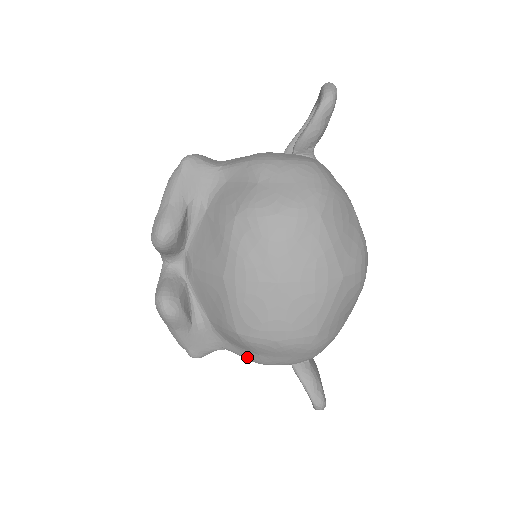
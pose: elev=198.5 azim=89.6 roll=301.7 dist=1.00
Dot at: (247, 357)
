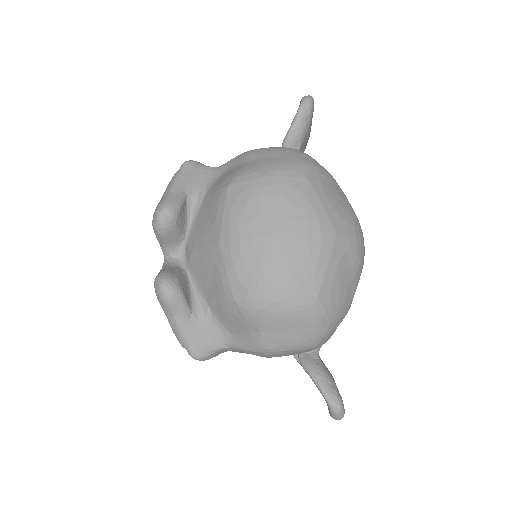
Dot at: (250, 345)
